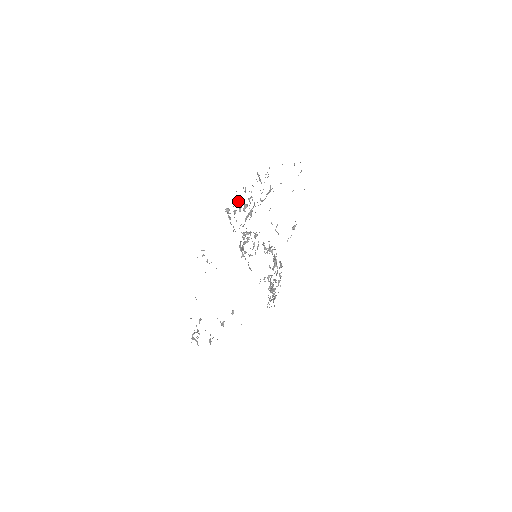
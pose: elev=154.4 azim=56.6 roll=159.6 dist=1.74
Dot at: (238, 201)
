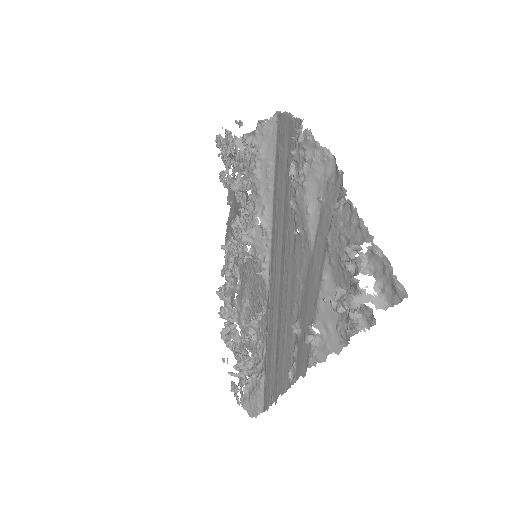
Dot at: (237, 144)
